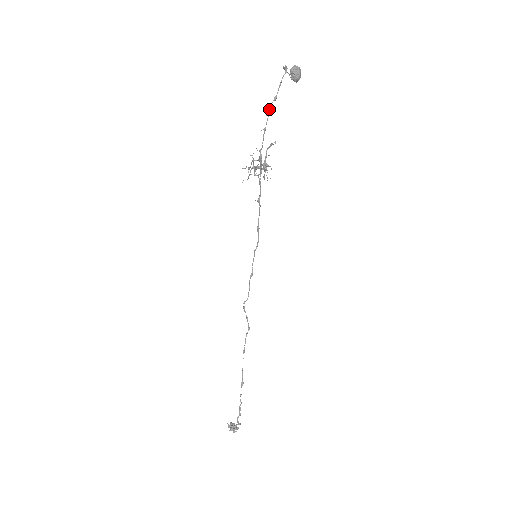
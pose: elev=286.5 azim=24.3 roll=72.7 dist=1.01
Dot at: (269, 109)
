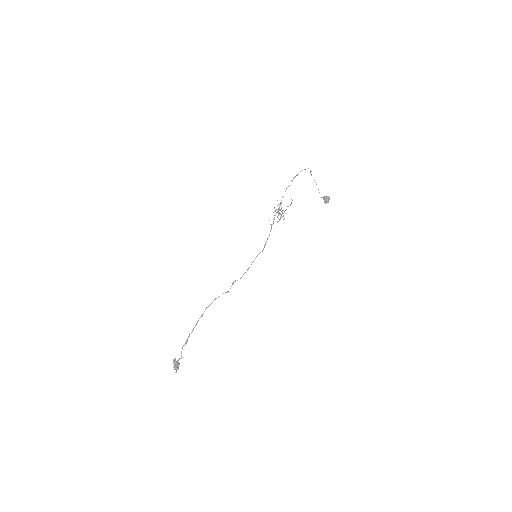
Dot at: occluded
